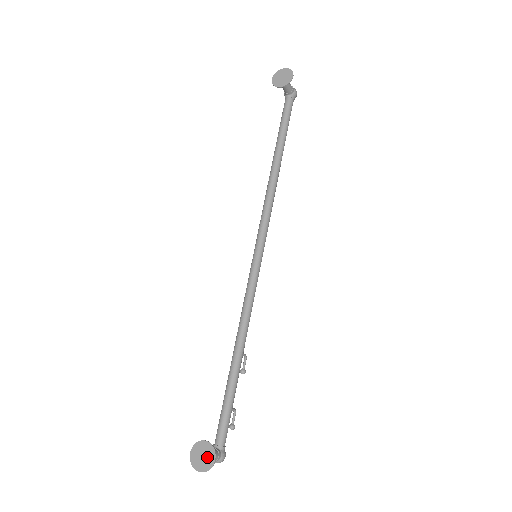
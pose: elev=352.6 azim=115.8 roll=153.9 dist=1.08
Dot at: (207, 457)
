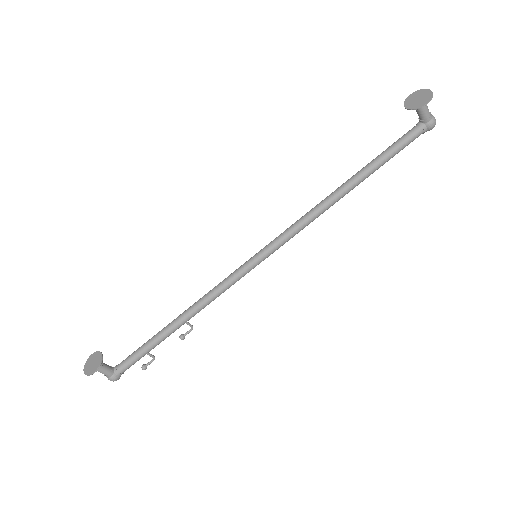
Dot at: (93, 366)
